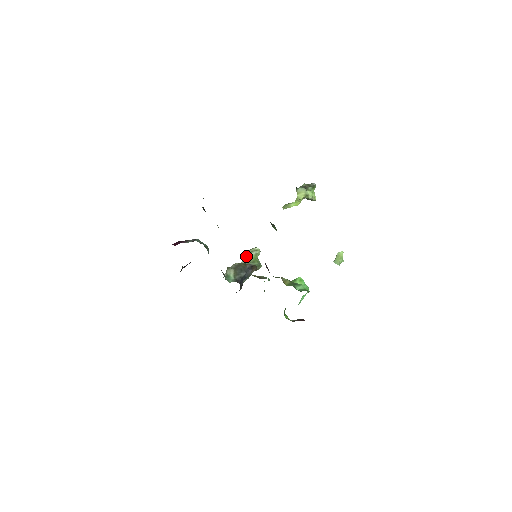
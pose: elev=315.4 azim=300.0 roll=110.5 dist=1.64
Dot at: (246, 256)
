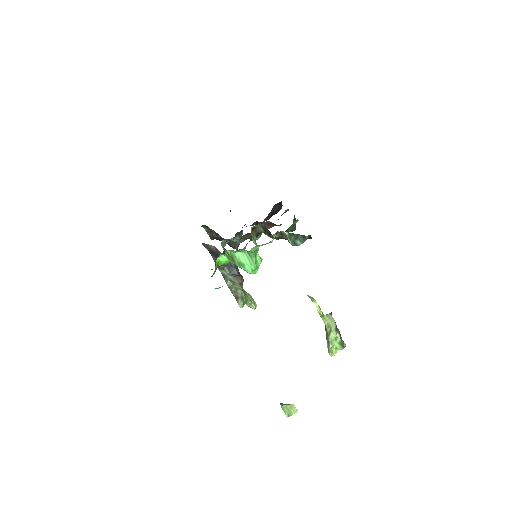
Dot at: occluded
